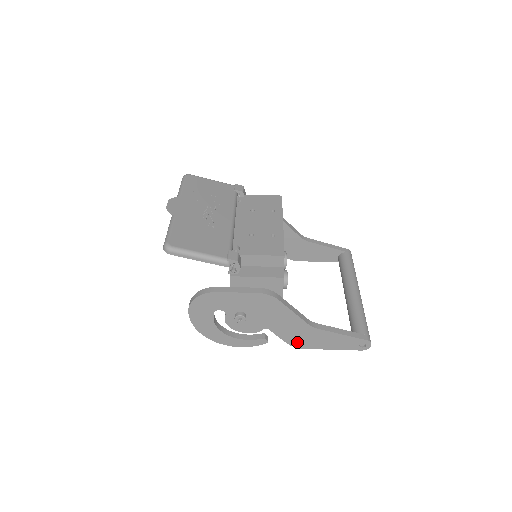
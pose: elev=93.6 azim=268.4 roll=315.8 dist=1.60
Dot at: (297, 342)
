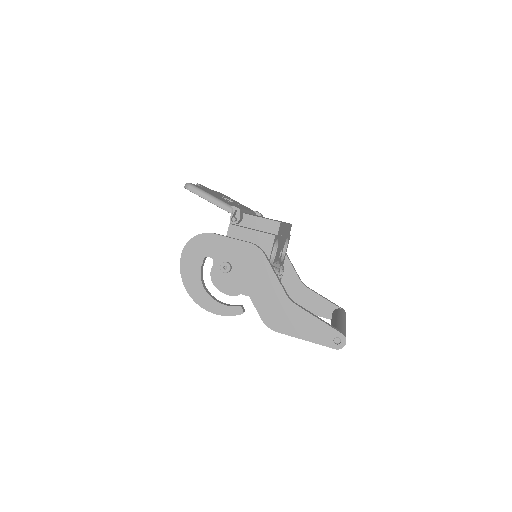
Dot at: (272, 320)
